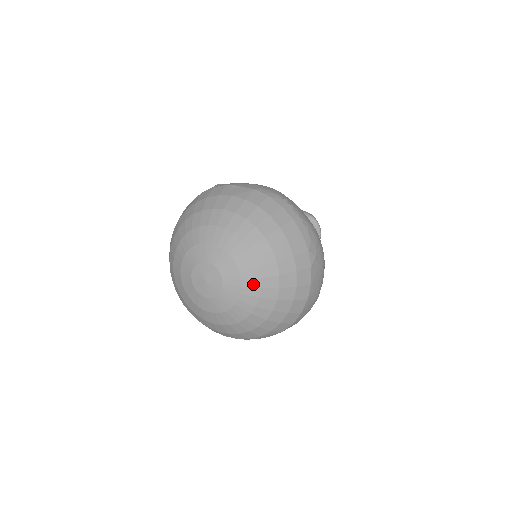
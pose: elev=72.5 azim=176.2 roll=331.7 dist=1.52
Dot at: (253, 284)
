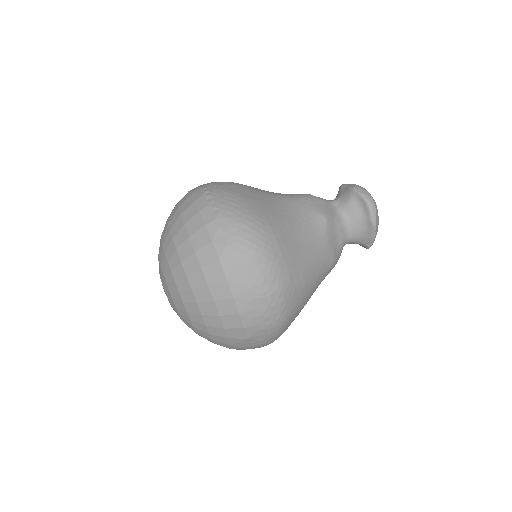
Dot at: (174, 289)
